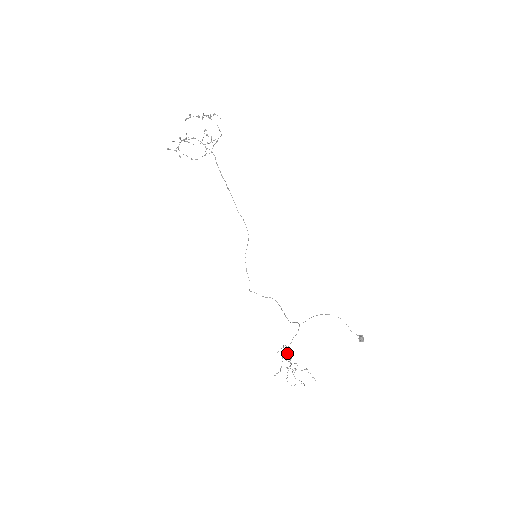
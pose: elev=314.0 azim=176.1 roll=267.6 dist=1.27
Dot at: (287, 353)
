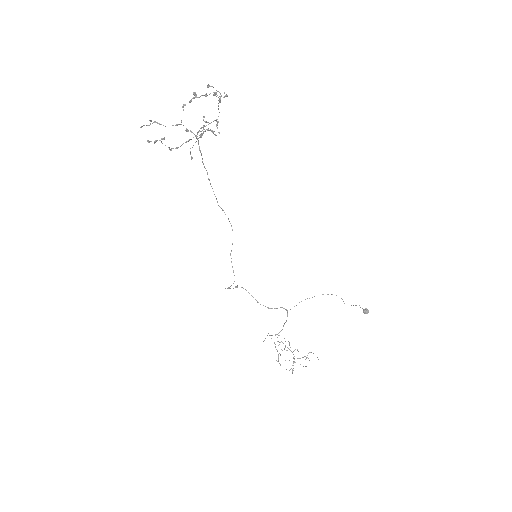
Dot at: (278, 341)
